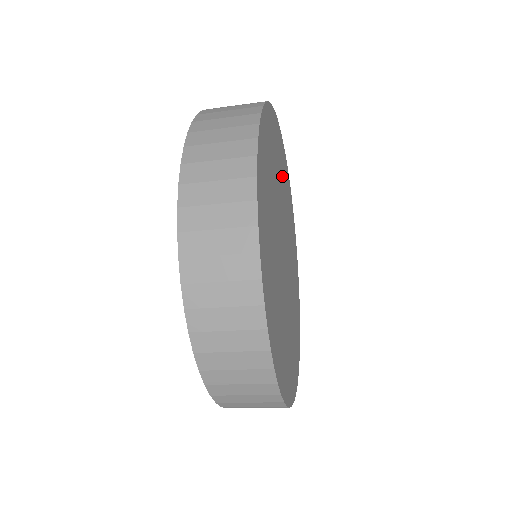
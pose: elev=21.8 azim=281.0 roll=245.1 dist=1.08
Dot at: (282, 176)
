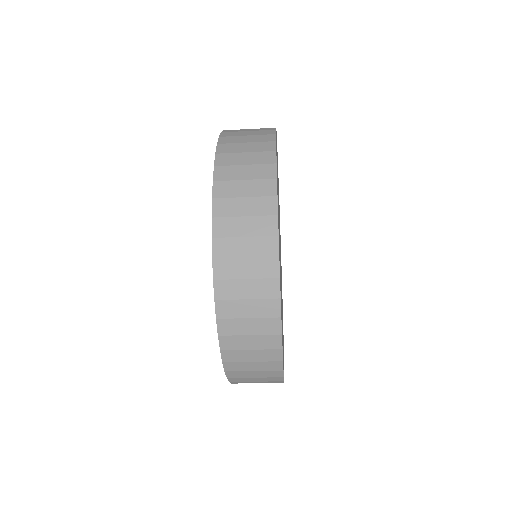
Dot at: (280, 241)
